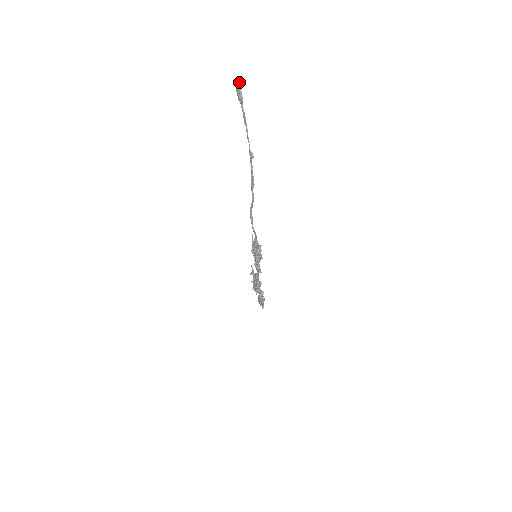
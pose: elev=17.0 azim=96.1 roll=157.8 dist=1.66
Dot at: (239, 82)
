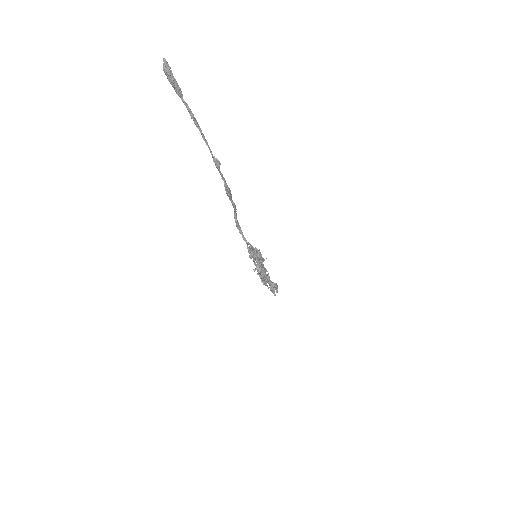
Dot at: (167, 66)
